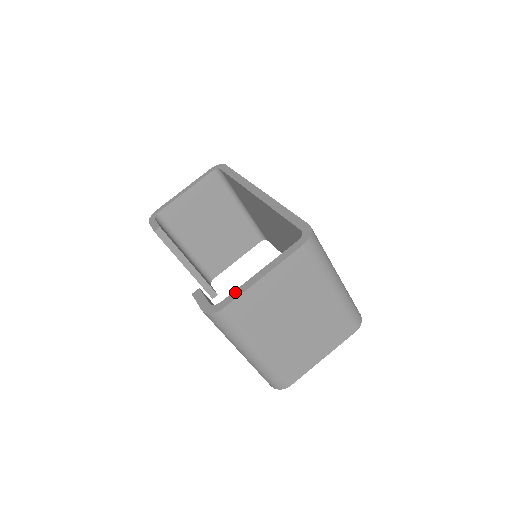
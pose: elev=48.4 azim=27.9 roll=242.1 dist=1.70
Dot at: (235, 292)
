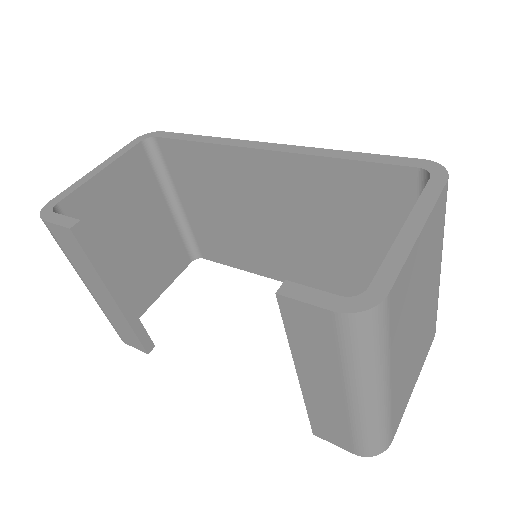
Dot at: (386, 265)
